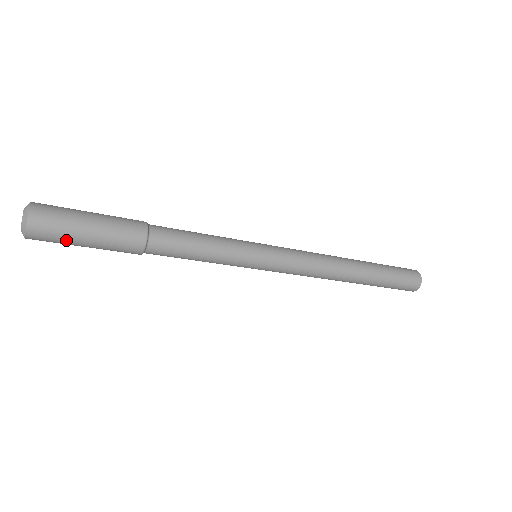
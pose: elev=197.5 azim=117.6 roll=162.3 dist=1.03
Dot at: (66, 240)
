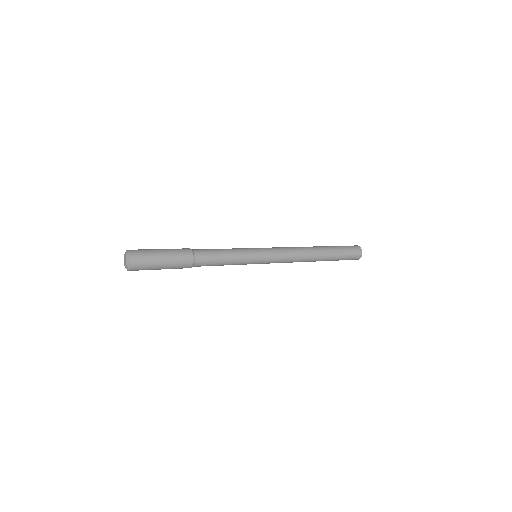
Dot at: (150, 269)
